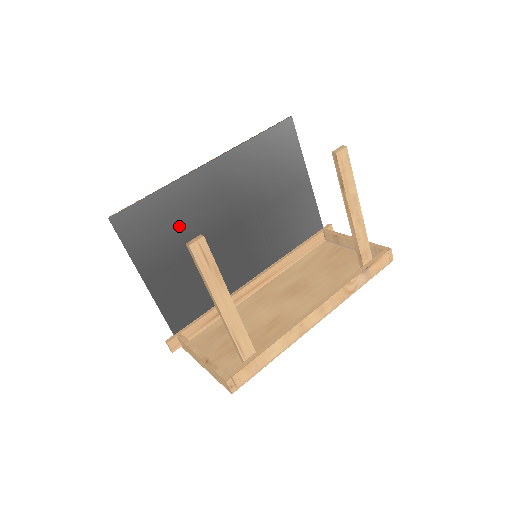
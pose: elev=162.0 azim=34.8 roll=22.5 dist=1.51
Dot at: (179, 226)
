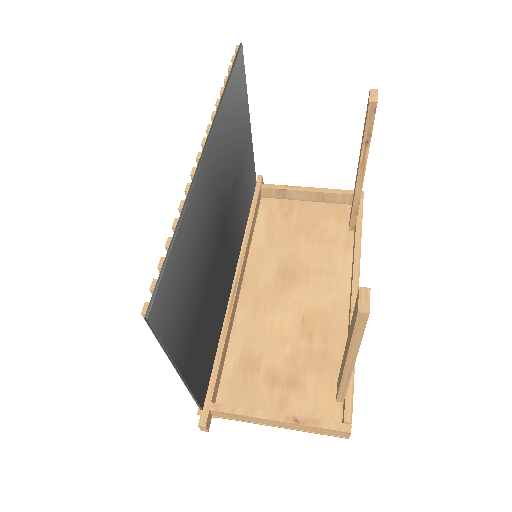
Dot at: (195, 266)
